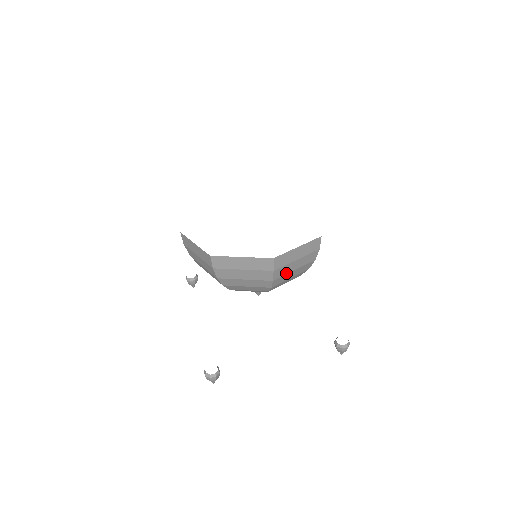
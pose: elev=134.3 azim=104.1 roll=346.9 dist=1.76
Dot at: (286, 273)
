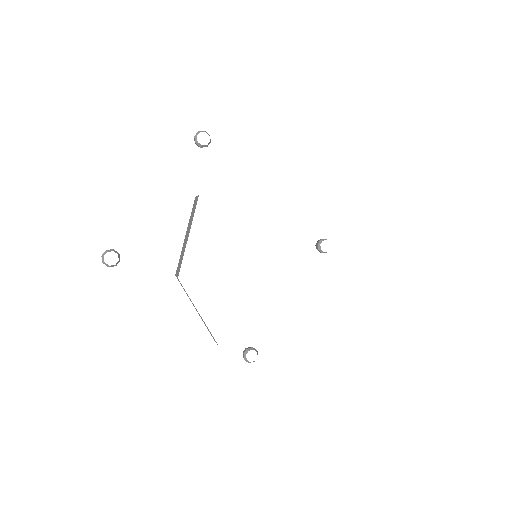
Dot at: occluded
